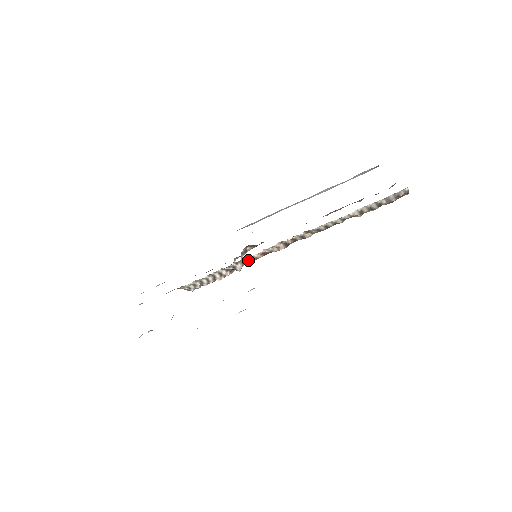
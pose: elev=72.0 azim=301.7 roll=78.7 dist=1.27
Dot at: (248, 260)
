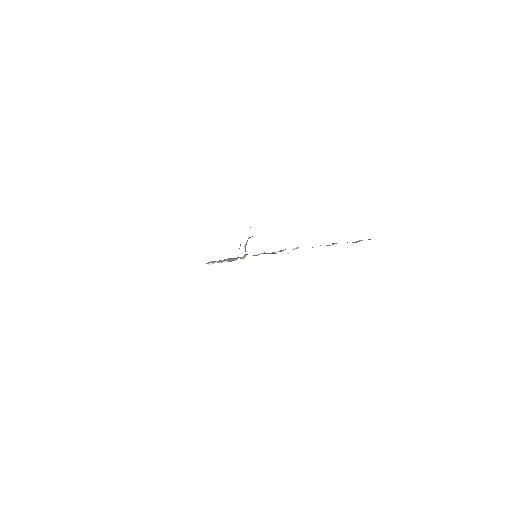
Dot at: occluded
